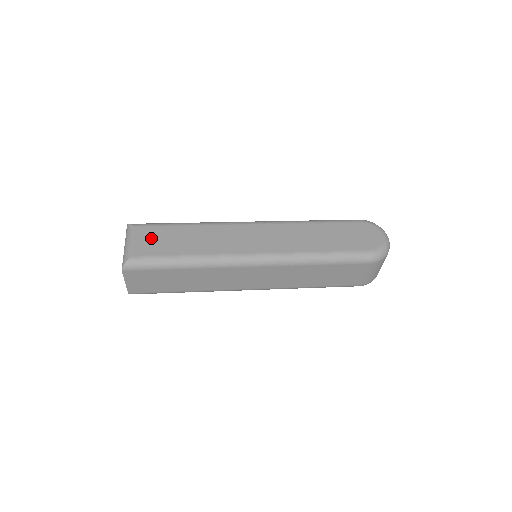
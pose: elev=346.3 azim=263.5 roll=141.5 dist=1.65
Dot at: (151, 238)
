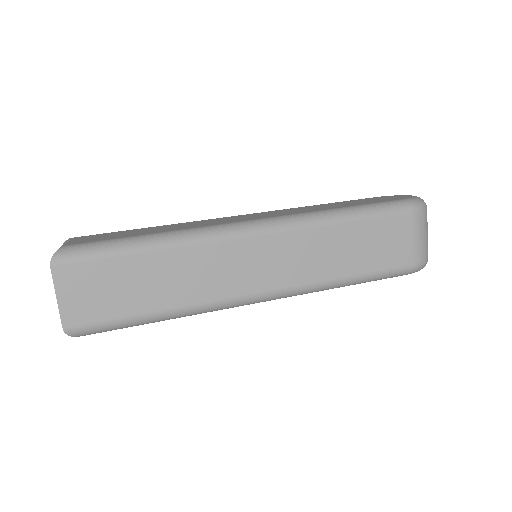
Dot at: (98, 236)
